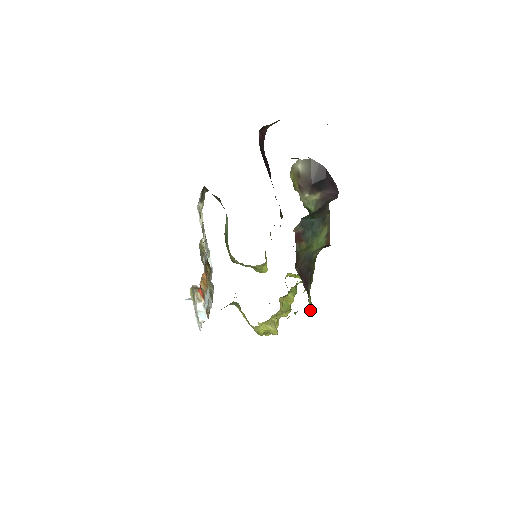
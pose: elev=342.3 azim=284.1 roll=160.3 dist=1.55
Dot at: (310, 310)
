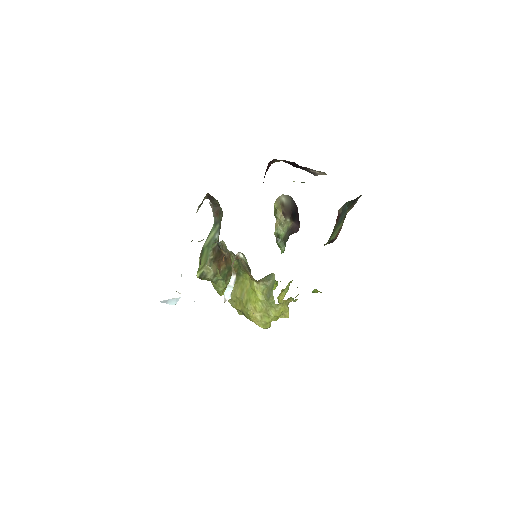
Dot at: occluded
